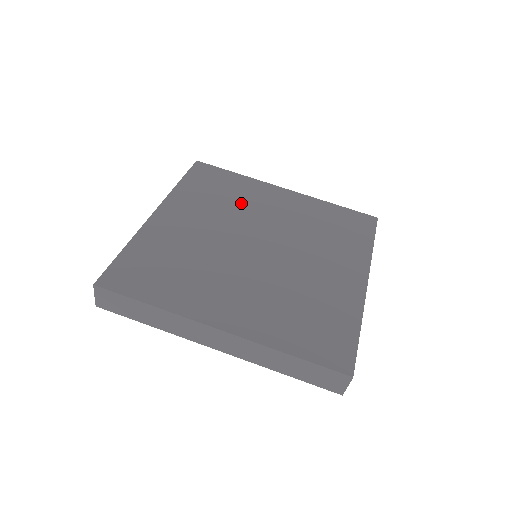
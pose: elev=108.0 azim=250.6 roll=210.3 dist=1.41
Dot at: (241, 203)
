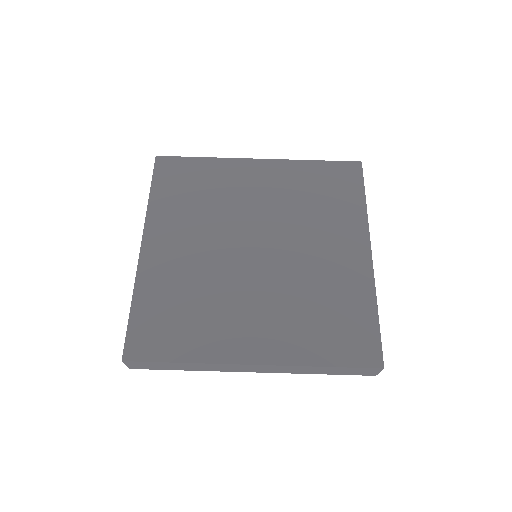
Dot at: (221, 199)
